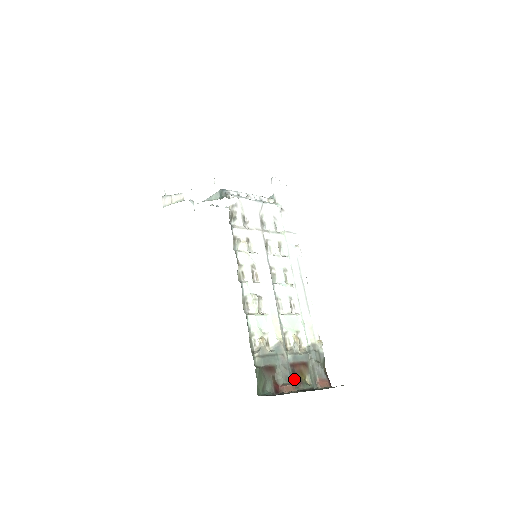
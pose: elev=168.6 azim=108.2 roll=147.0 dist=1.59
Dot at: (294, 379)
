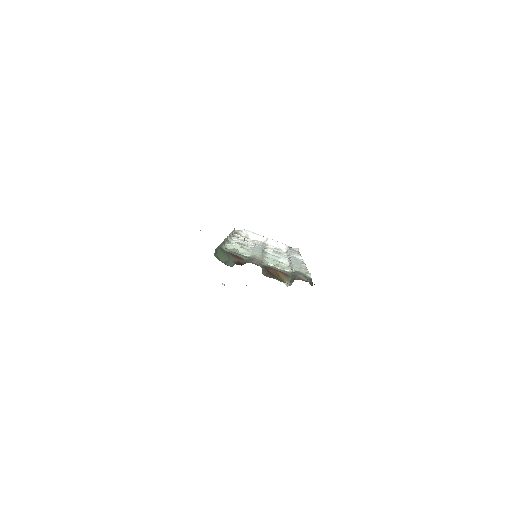
Dot at: (266, 271)
